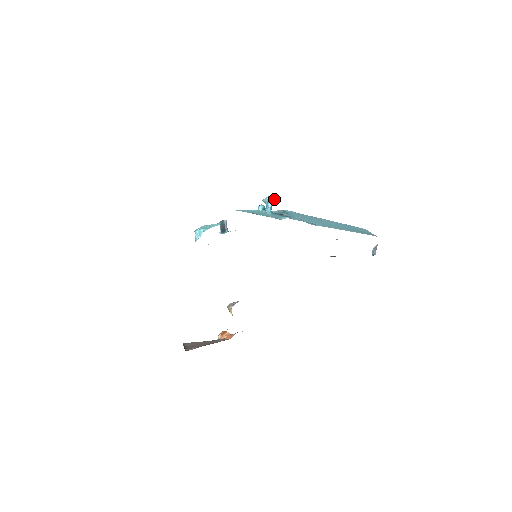
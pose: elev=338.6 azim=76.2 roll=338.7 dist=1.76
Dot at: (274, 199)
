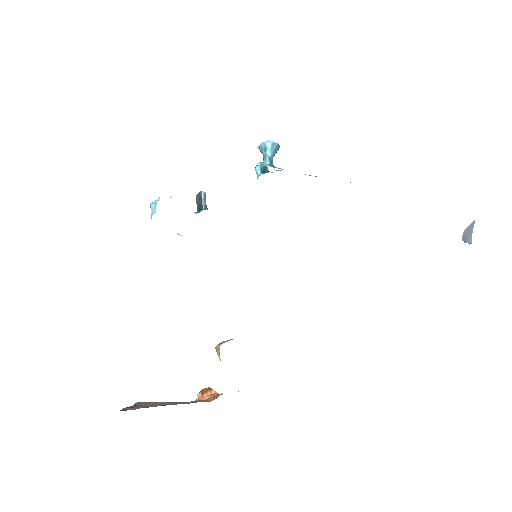
Dot at: (277, 144)
